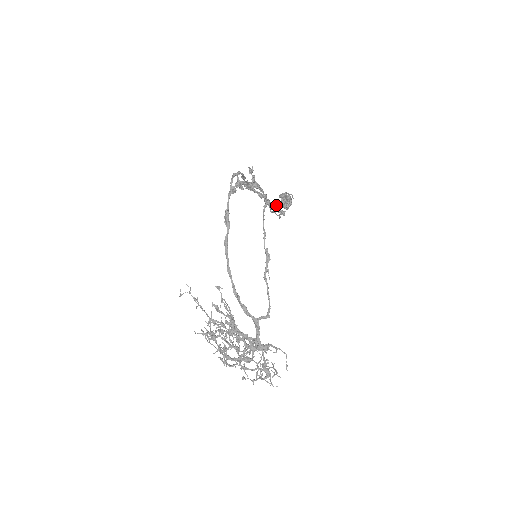
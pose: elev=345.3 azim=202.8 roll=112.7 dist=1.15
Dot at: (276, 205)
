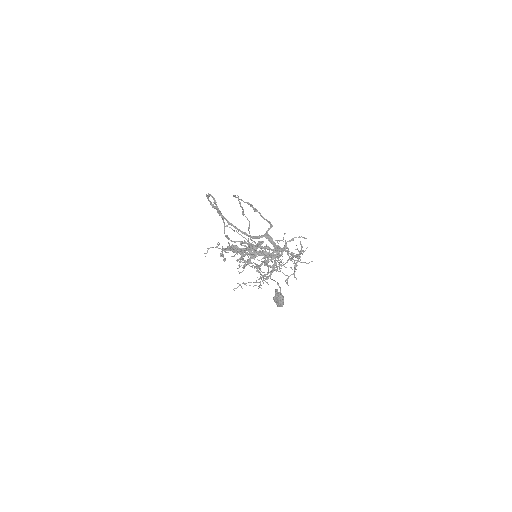
Dot at: occluded
